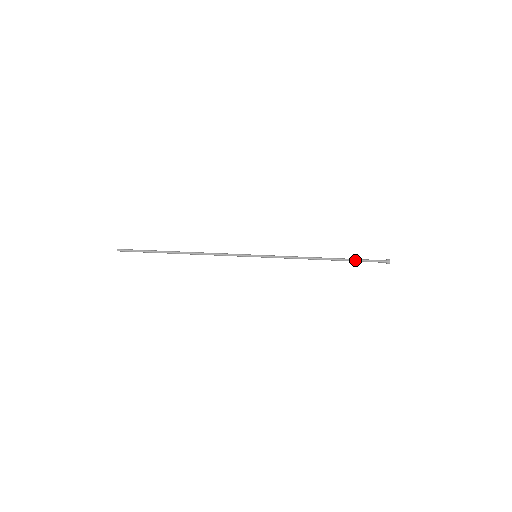
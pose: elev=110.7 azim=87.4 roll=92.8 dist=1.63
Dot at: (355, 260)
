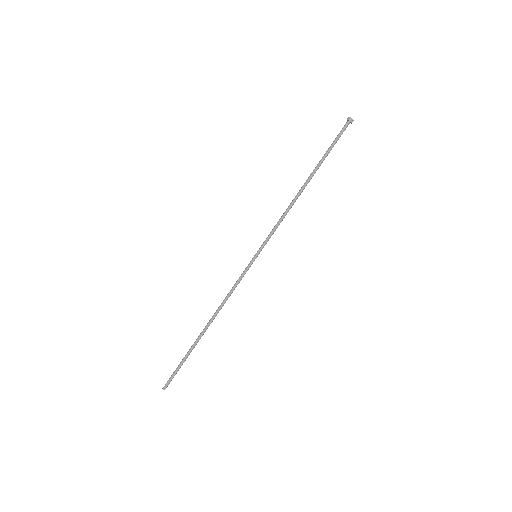
Dot at: (326, 156)
